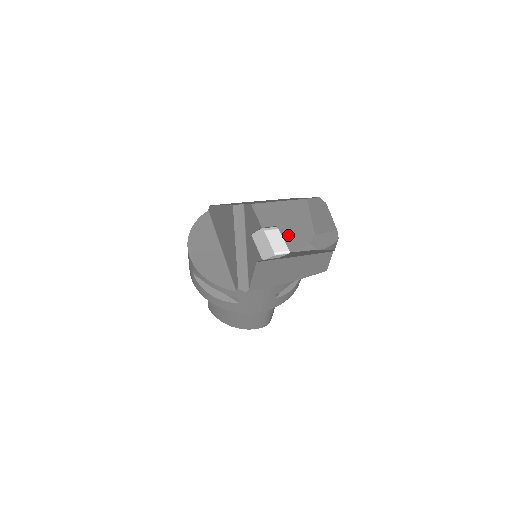
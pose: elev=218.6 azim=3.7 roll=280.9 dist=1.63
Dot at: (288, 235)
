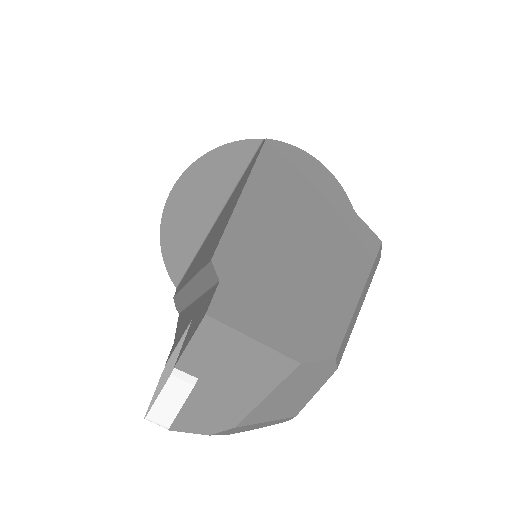
Dot at: (197, 404)
